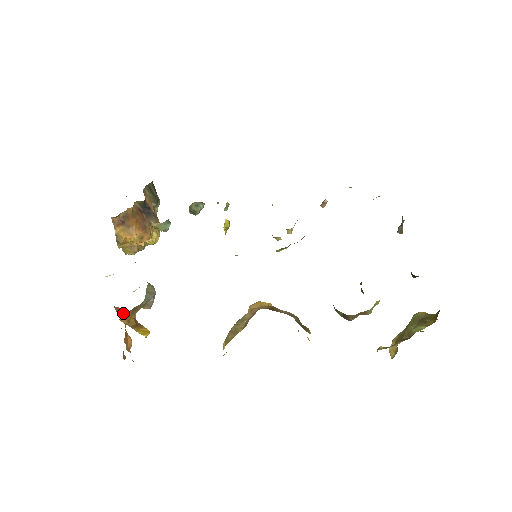
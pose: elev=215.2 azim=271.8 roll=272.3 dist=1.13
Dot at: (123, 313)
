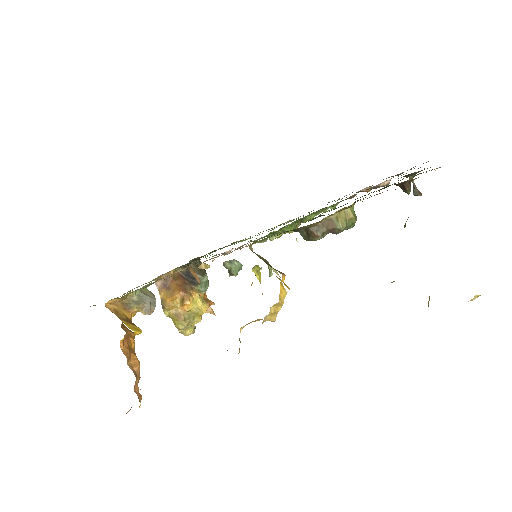
Dot at: (133, 333)
